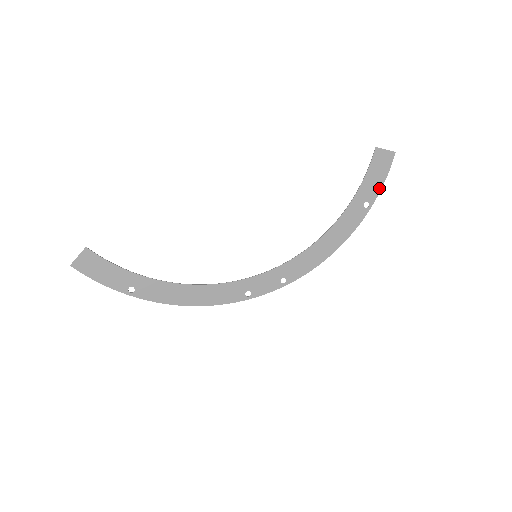
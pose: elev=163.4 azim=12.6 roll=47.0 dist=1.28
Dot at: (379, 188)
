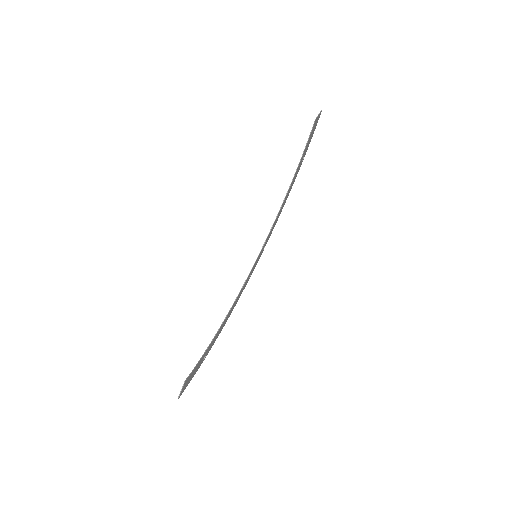
Dot at: (310, 141)
